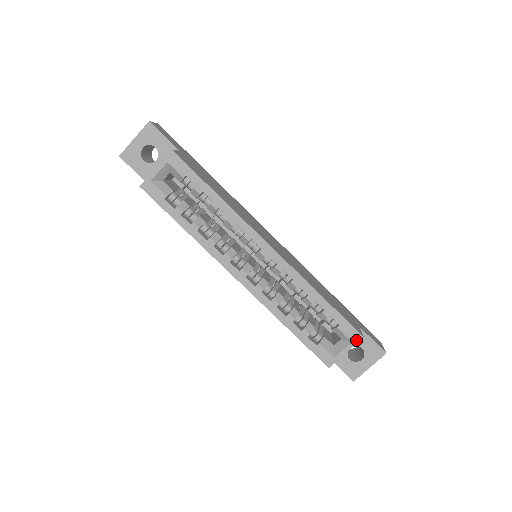
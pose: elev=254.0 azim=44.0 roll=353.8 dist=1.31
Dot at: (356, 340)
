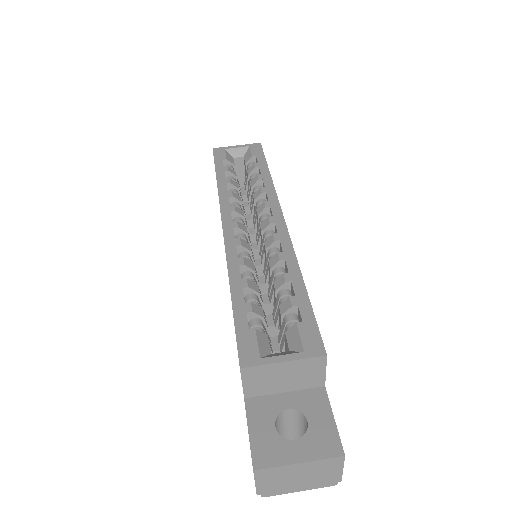
Dot at: (312, 353)
